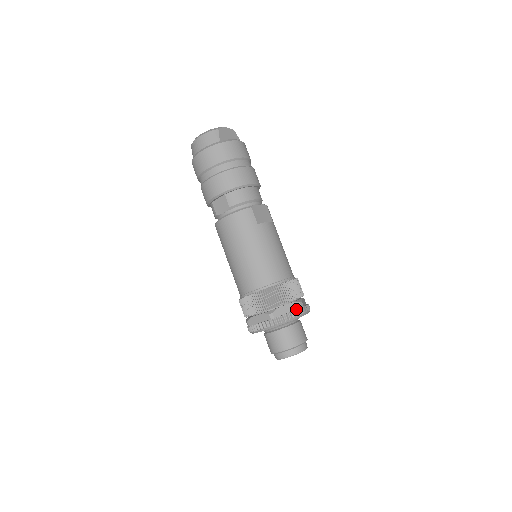
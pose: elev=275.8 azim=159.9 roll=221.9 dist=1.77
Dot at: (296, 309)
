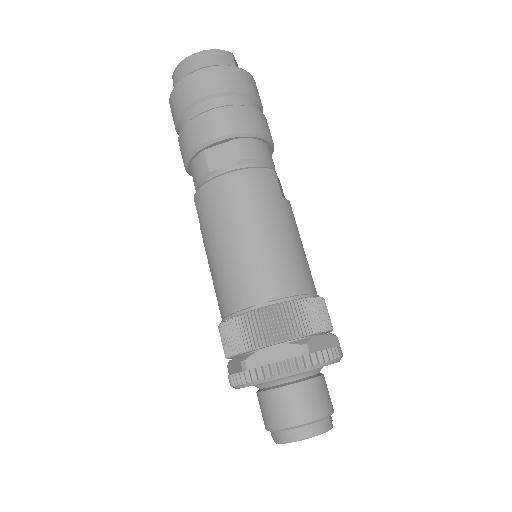
Dot at: (334, 346)
